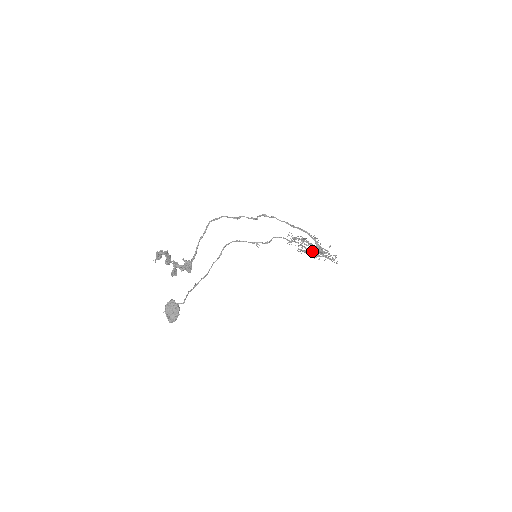
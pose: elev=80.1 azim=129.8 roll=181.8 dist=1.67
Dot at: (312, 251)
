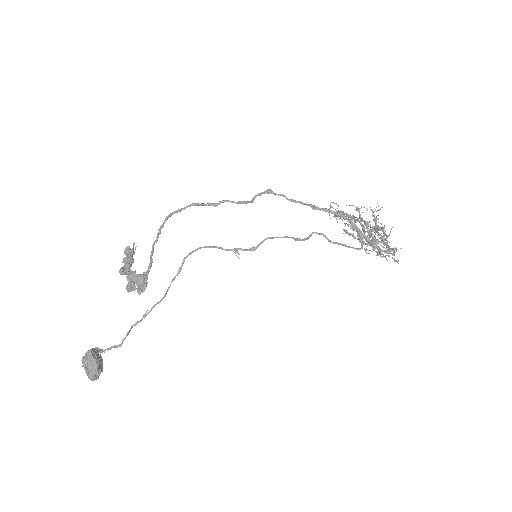
Dot at: occluded
